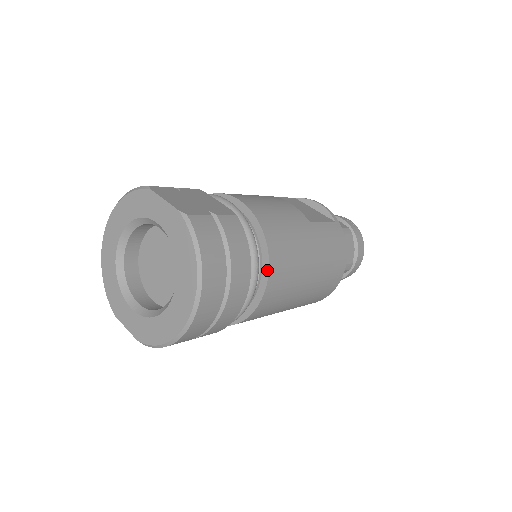
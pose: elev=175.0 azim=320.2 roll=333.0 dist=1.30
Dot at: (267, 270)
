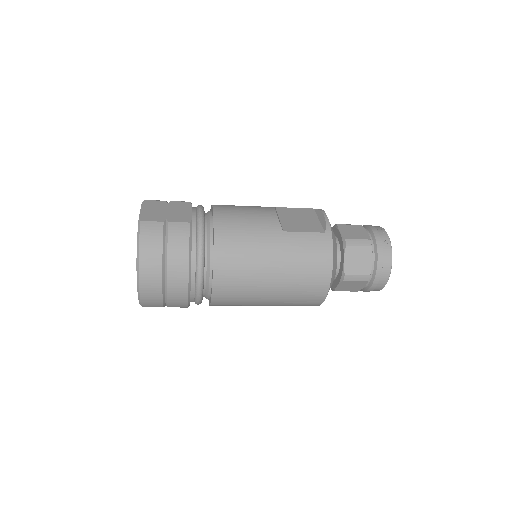
Dot at: (213, 266)
